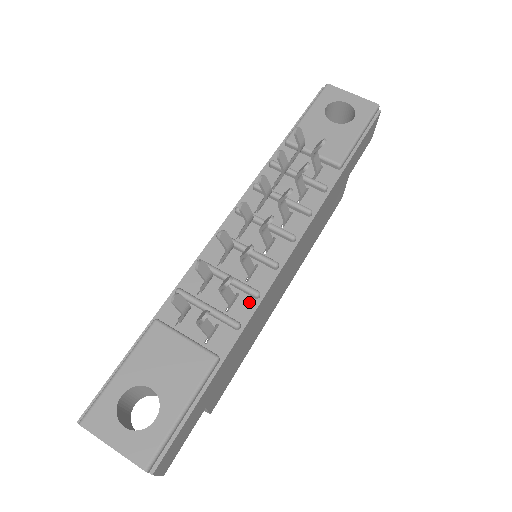
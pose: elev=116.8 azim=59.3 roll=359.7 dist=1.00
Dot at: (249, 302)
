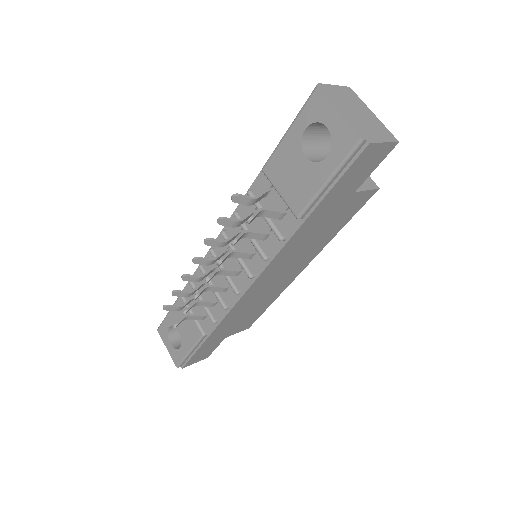
Dot at: occluded
